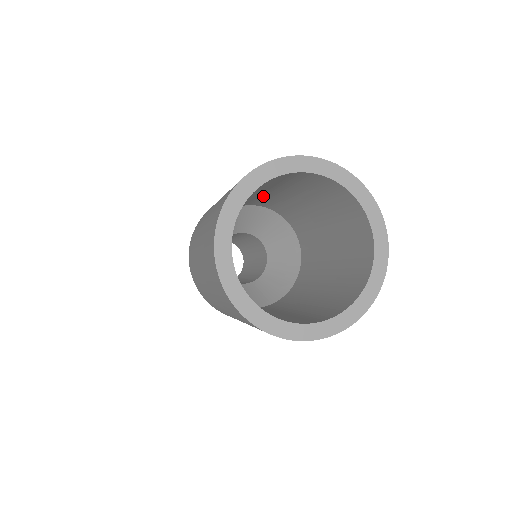
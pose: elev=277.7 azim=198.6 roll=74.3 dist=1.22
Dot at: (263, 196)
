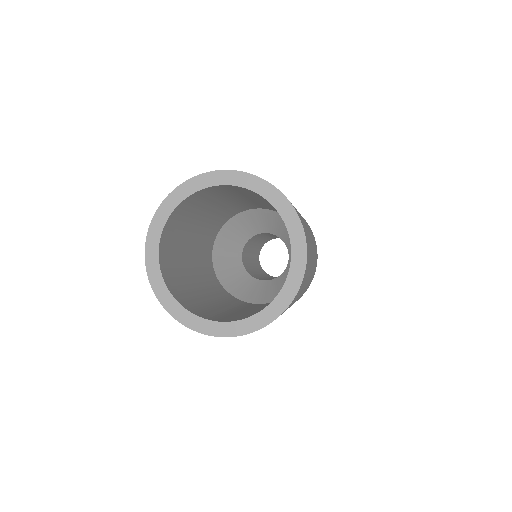
Dot at: occluded
